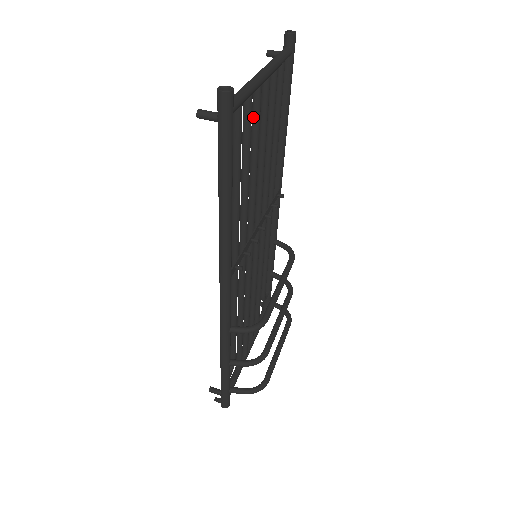
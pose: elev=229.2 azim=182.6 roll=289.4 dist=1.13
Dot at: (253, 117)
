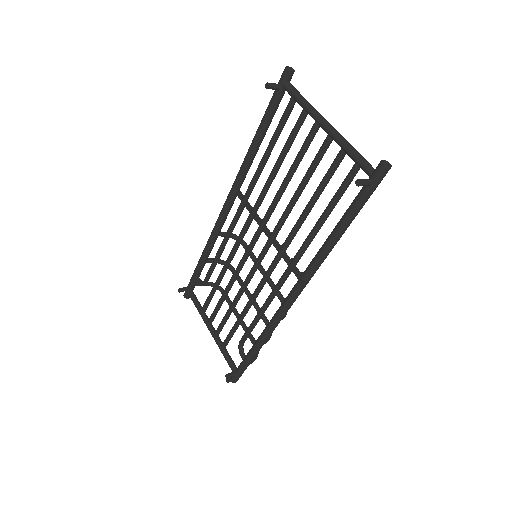
Dot at: (320, 159)
